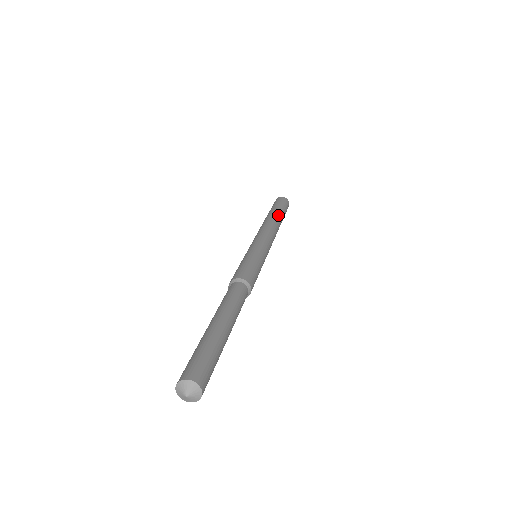
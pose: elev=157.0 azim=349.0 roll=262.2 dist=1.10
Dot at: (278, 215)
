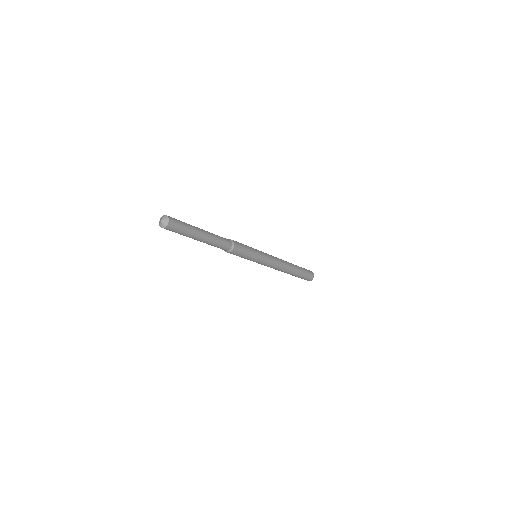
Dot at: (292, 264)
